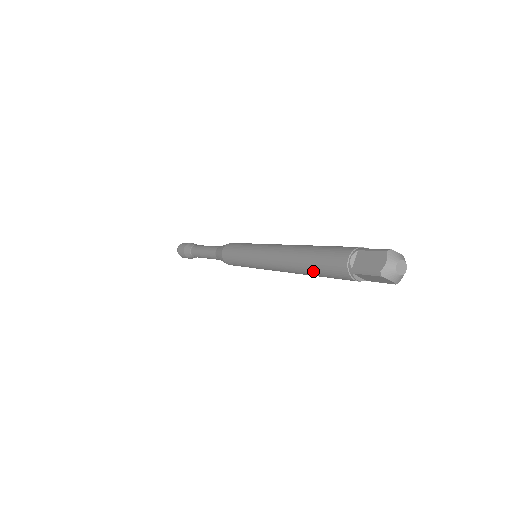
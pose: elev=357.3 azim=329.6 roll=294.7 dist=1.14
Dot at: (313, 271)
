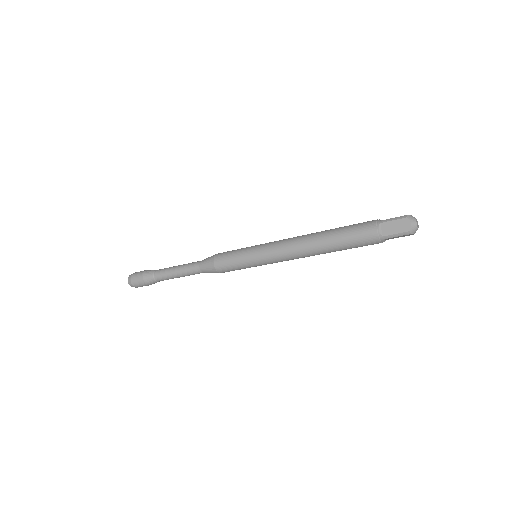
Dot at: (337, 233)
